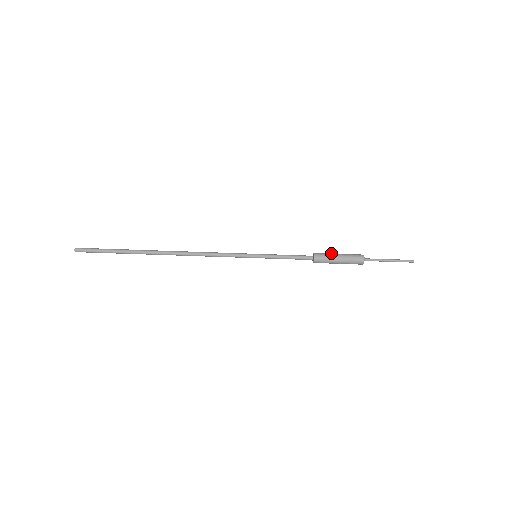
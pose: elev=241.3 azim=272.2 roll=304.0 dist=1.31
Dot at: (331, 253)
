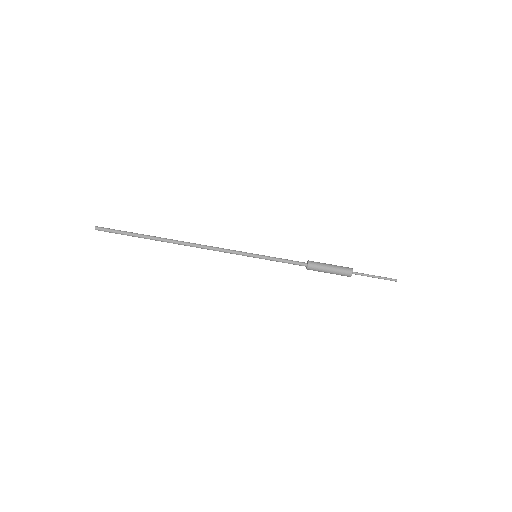
Dot at: (323, 263)
